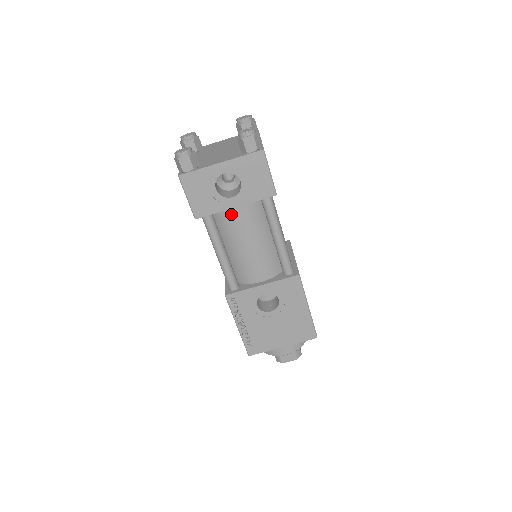
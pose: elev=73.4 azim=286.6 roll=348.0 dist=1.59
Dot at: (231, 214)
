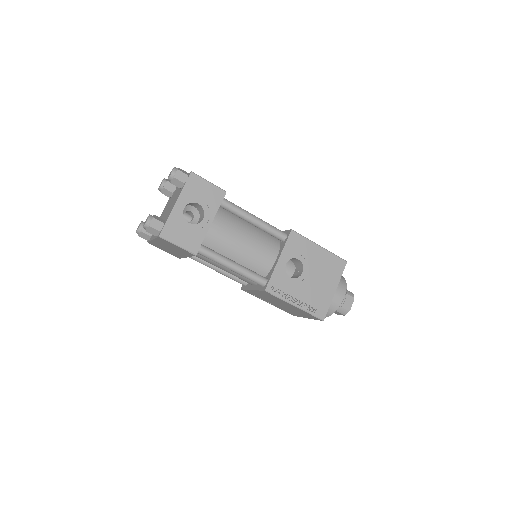
Dot at: (213, 233)
